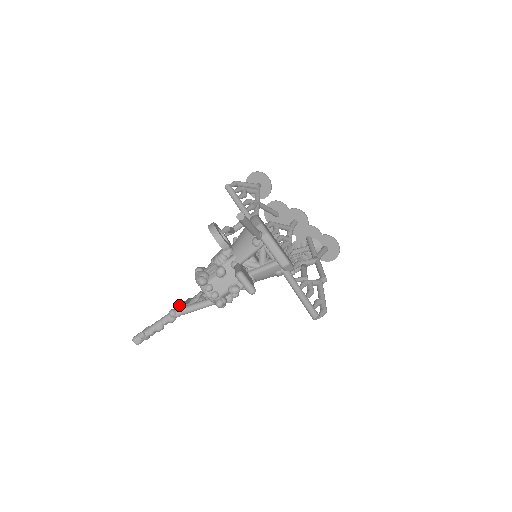
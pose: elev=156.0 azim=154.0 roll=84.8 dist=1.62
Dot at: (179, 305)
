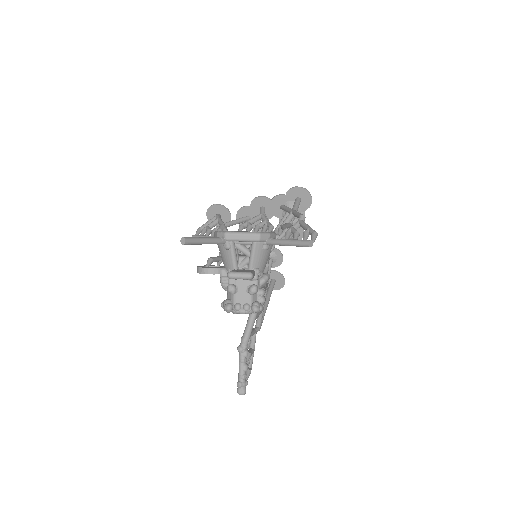
Dot at: occluded
